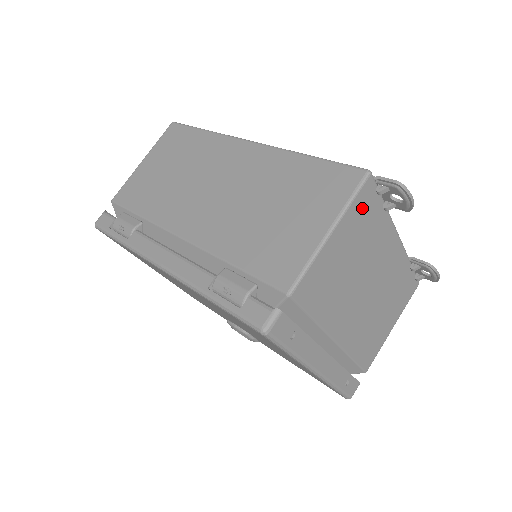
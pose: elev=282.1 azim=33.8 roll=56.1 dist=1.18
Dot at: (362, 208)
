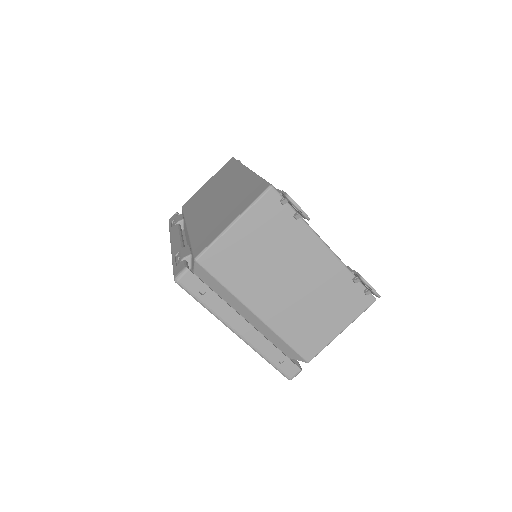
Dot at: (267, 212)
